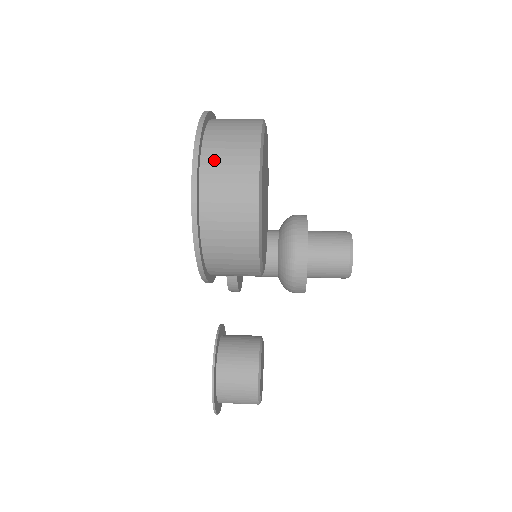
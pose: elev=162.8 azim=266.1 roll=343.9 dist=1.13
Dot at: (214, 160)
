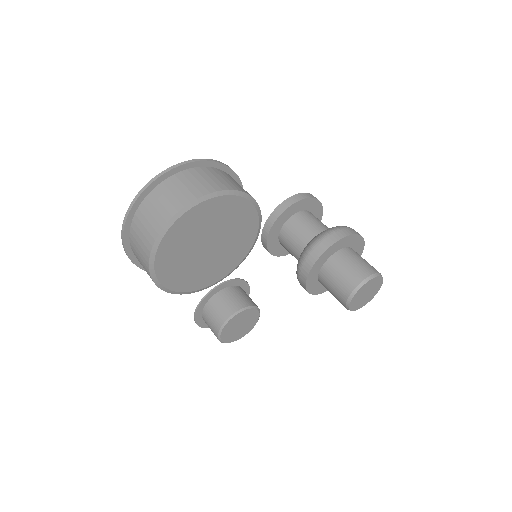
Dot at: (138, 223)
